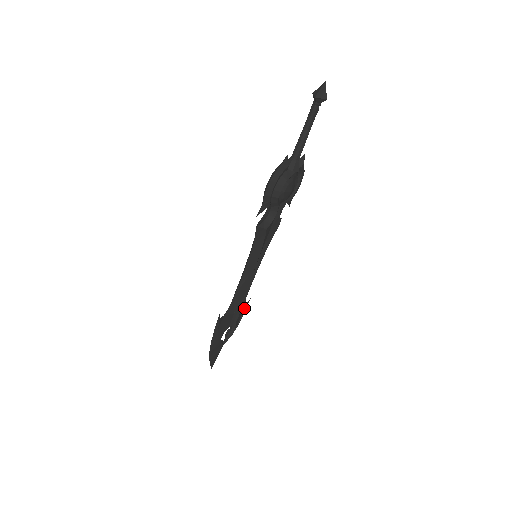
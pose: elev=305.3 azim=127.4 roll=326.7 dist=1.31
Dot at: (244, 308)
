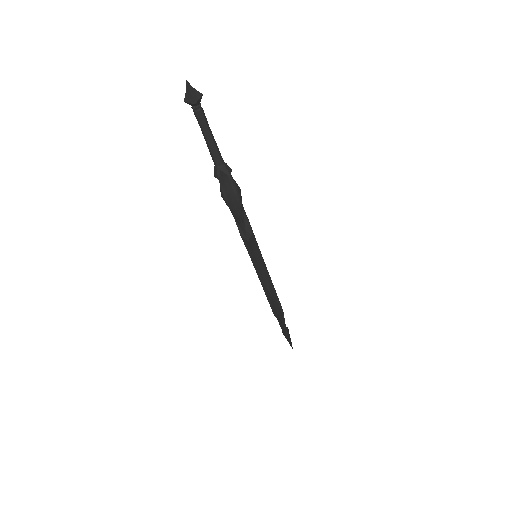
Dot at: occluded
